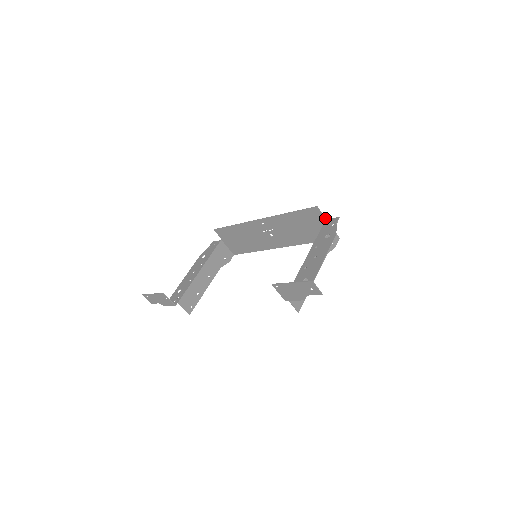
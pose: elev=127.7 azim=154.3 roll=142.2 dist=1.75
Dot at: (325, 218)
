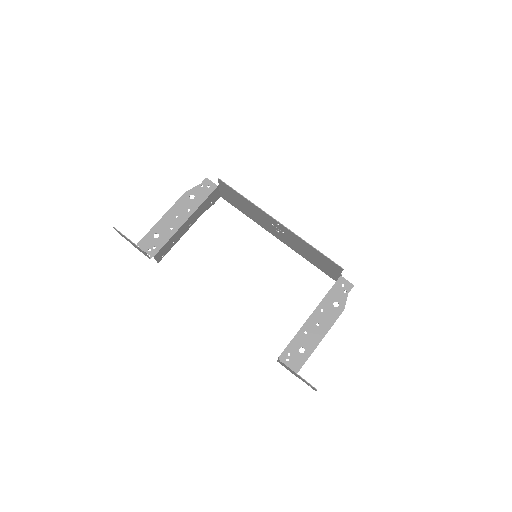
Dot at: occluded
